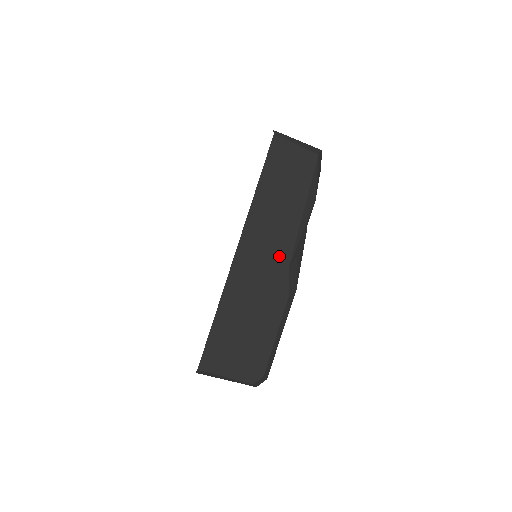
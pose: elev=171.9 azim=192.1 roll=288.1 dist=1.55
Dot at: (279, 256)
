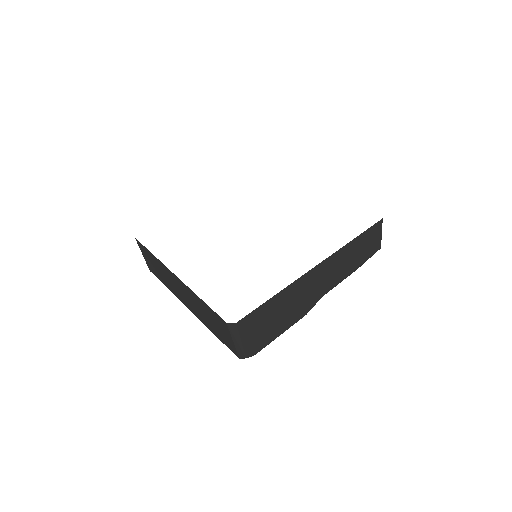
Dot at: (325, 286)
